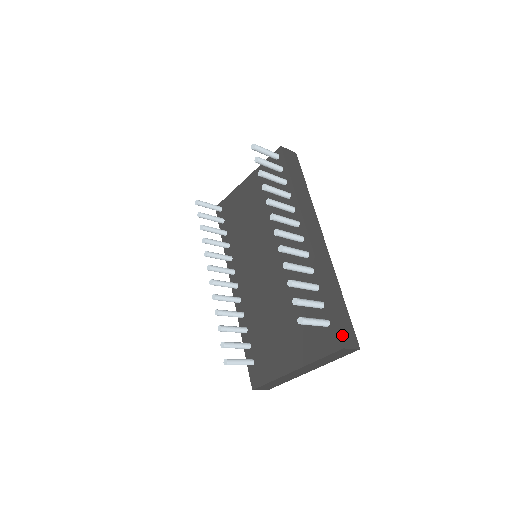
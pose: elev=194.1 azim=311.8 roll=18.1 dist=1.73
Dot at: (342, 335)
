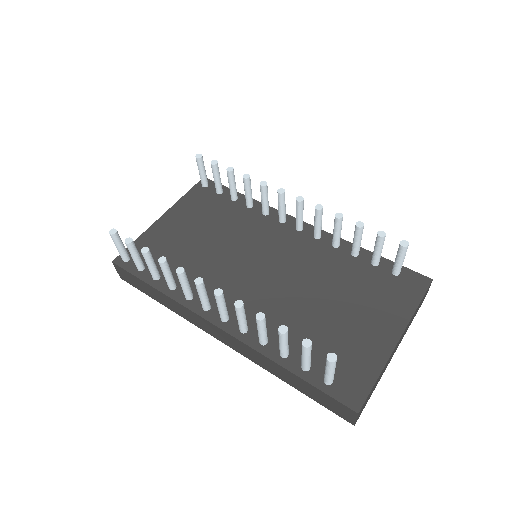
Dot at: occluded
